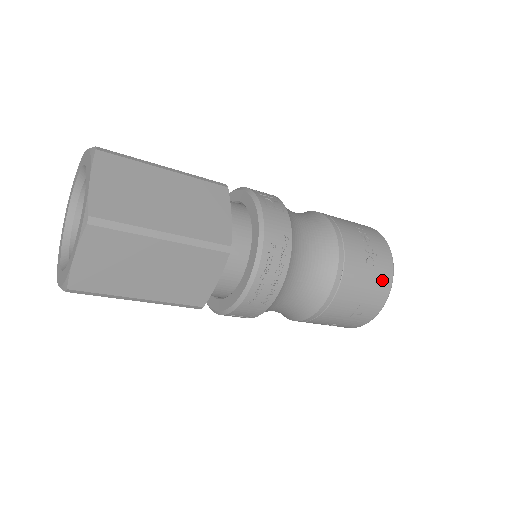
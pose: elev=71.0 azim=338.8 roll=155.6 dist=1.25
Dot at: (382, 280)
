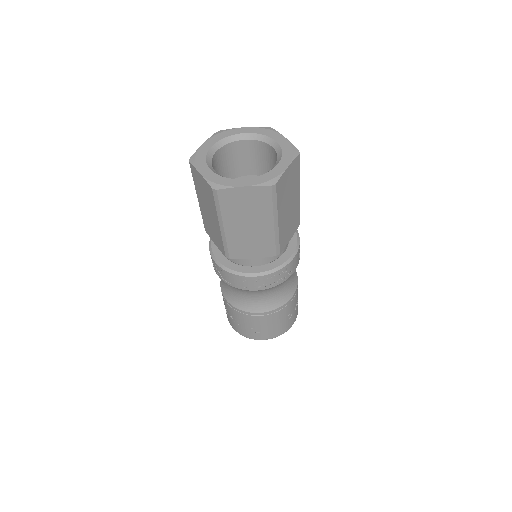
Dot at: (282, 329)
